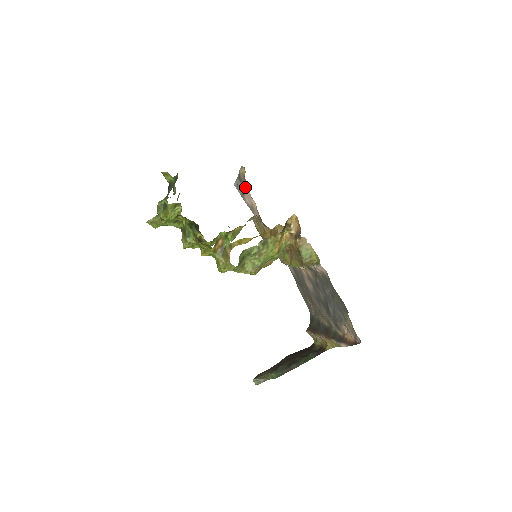
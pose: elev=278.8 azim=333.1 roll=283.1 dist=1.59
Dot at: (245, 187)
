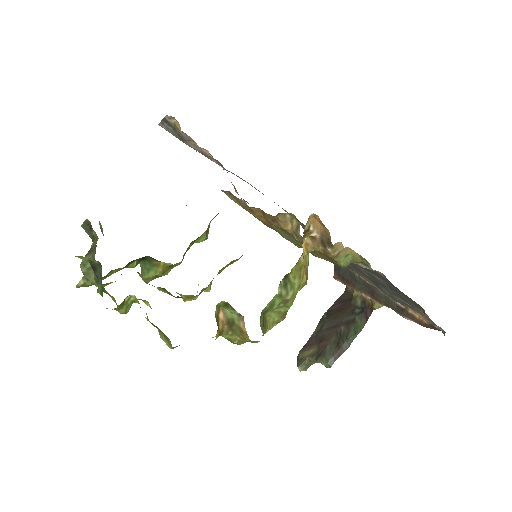
Dot at: (183, 136)
